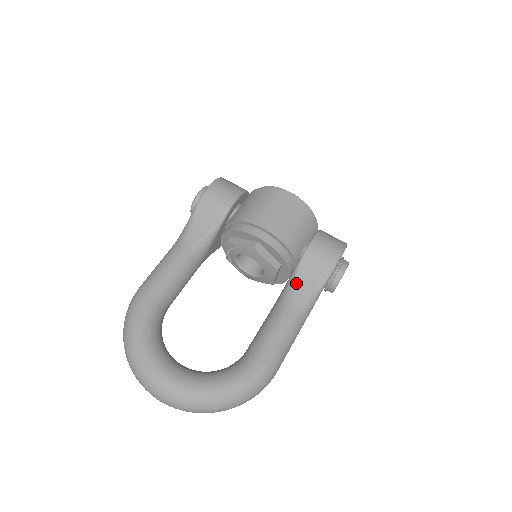
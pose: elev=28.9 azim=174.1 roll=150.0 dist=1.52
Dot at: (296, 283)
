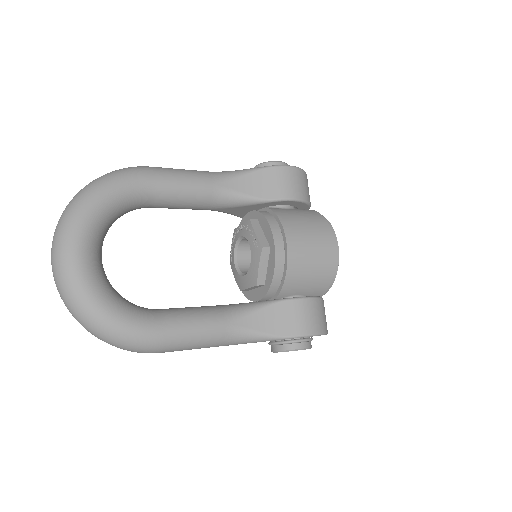
Dot at: (257, 311)
